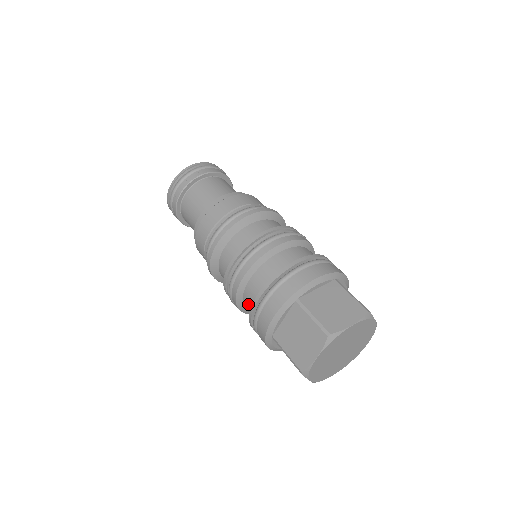
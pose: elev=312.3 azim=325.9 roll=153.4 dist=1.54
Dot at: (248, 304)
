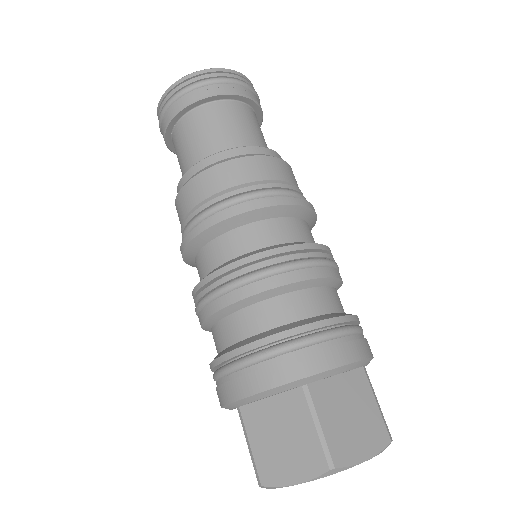
Dot at: (222, 337)
